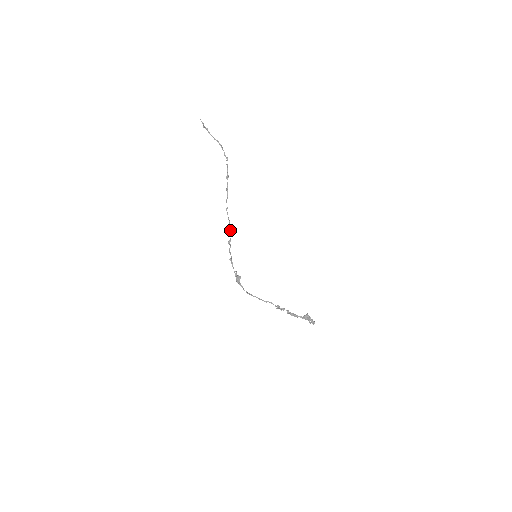
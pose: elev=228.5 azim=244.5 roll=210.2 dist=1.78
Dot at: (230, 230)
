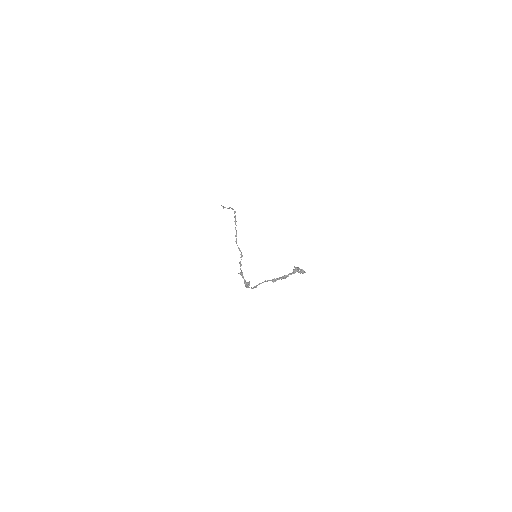
Dot at: (240, 254)
